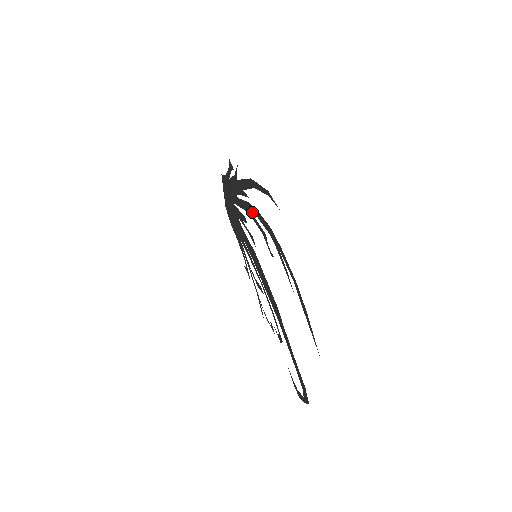
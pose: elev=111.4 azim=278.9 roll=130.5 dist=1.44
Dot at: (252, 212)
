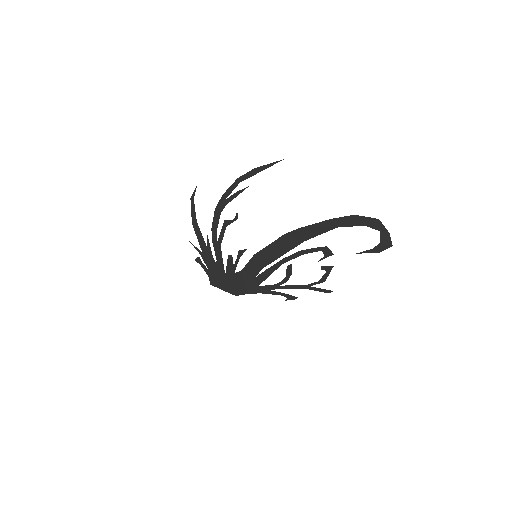
Dot at: occluded
